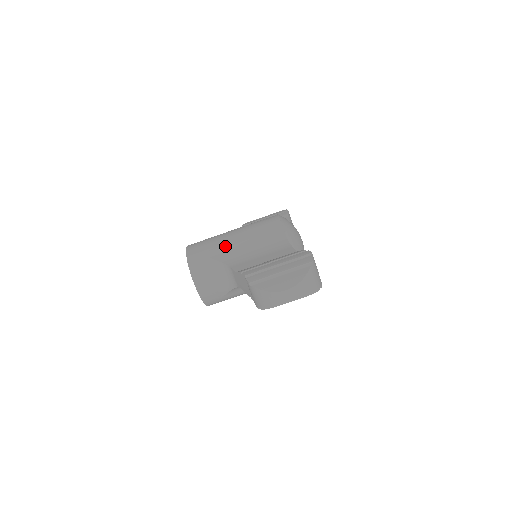
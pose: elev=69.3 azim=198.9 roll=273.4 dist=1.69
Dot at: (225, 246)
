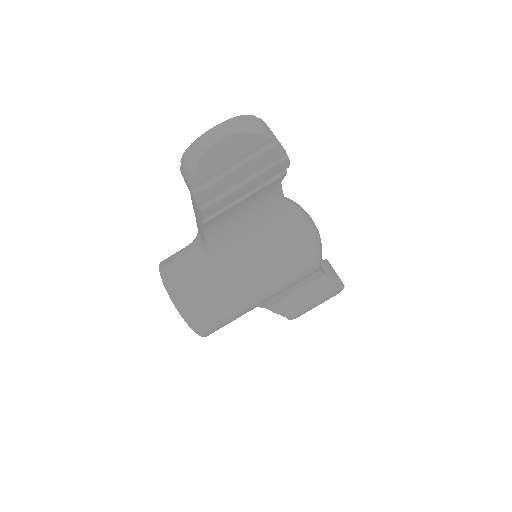
Dot at: occluded
